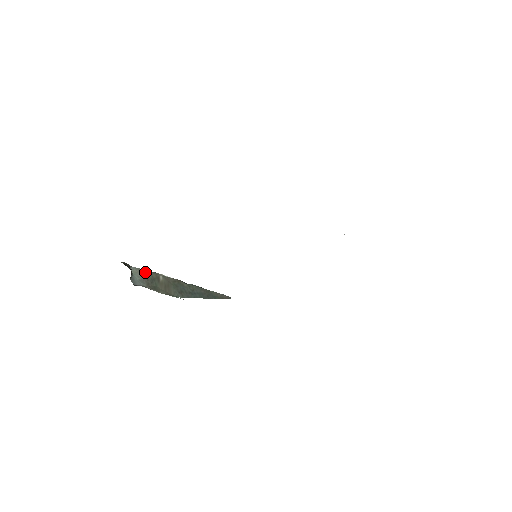
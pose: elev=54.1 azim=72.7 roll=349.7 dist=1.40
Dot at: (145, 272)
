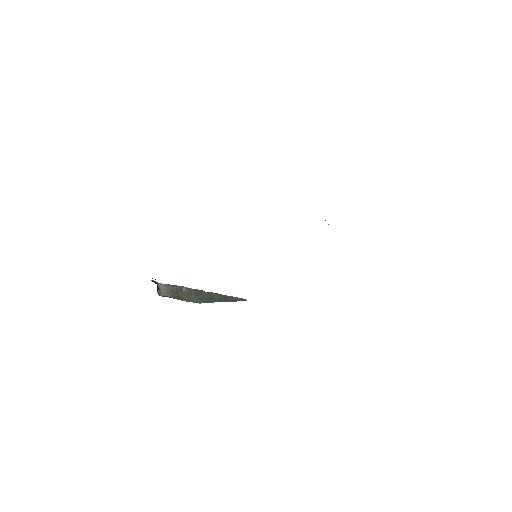
Dot at: (170, 286)
